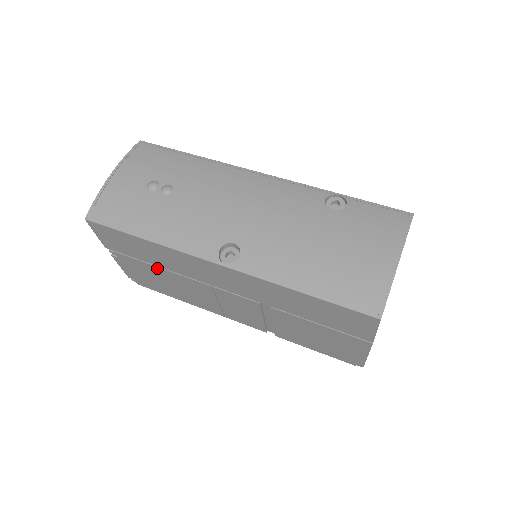
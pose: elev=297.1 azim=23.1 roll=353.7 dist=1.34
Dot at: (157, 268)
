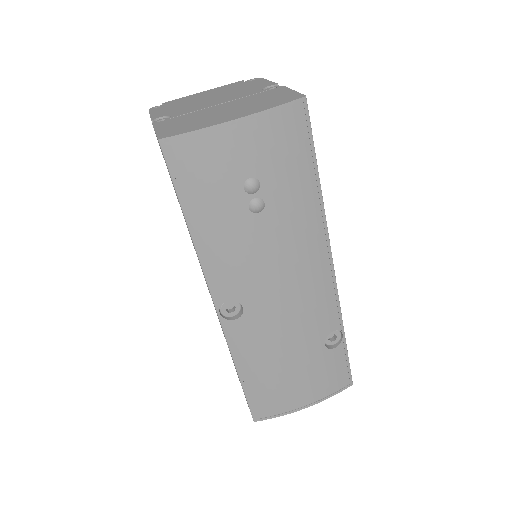
Dot at: occluded
